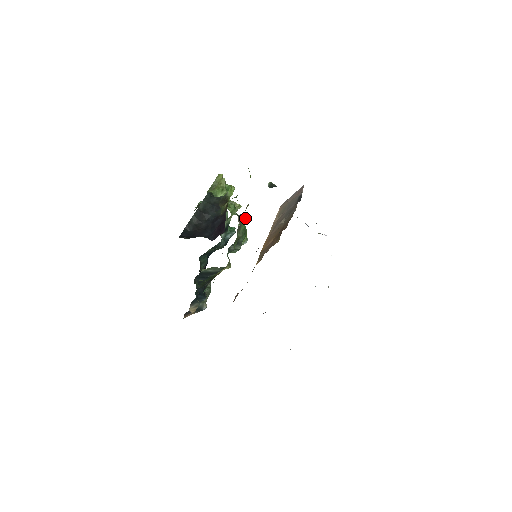
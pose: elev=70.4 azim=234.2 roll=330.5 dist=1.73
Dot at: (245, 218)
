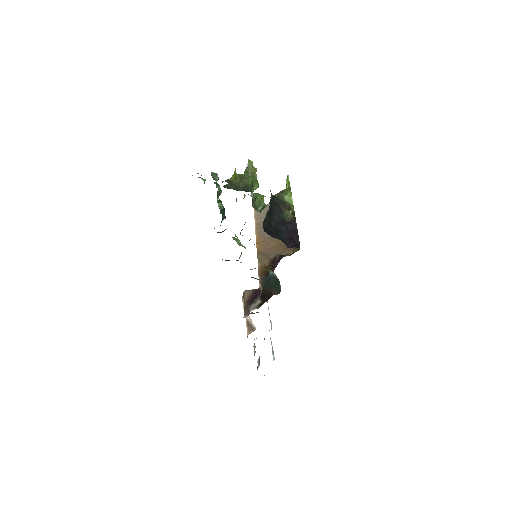
Dot at: occluded
